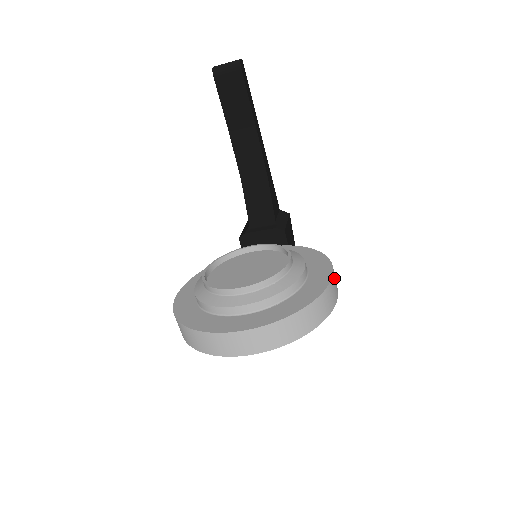
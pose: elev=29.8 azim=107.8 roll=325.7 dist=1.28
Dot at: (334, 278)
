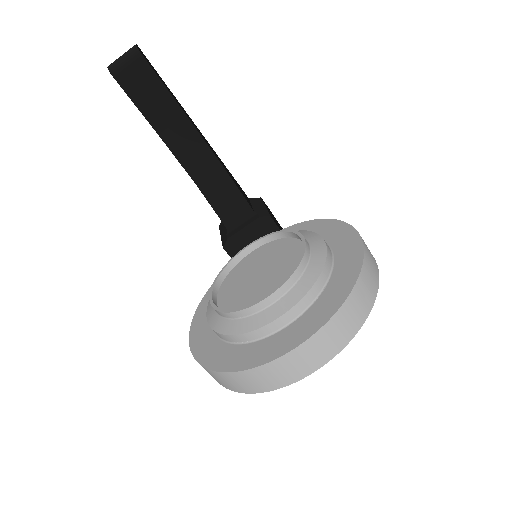
Dot at: occluded
